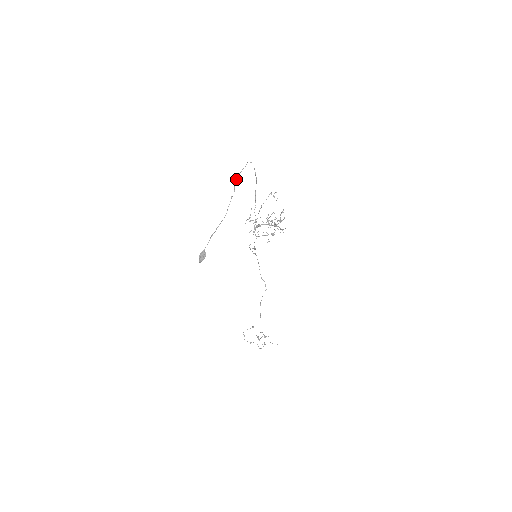
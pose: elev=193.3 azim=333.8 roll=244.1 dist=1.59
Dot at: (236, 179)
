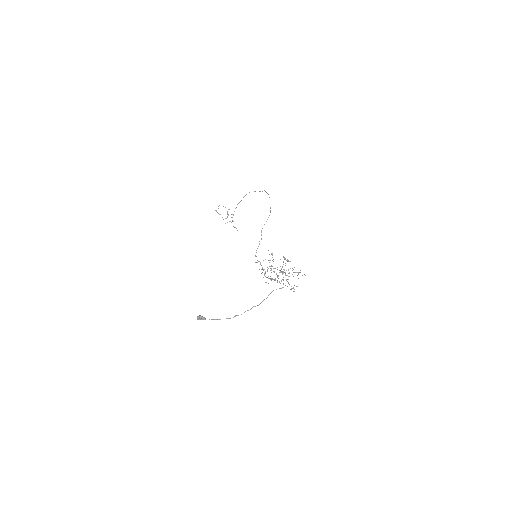
Dot at: occluded
